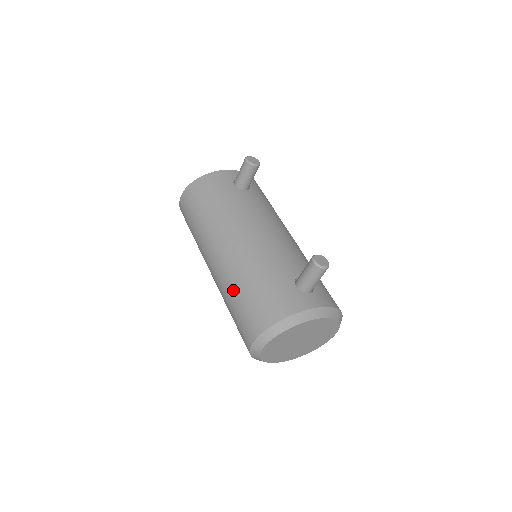
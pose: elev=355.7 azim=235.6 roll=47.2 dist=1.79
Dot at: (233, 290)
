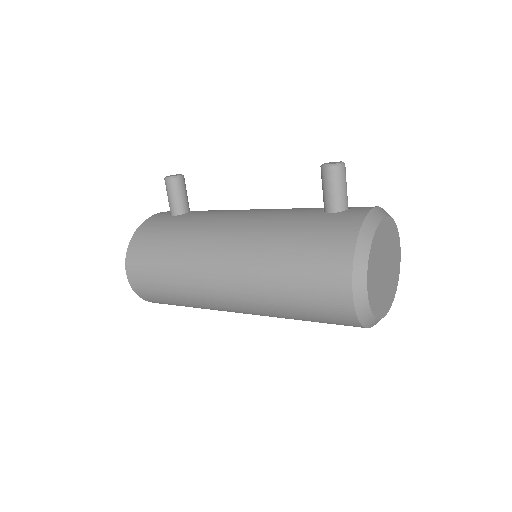
Dot at: (275, 274)
